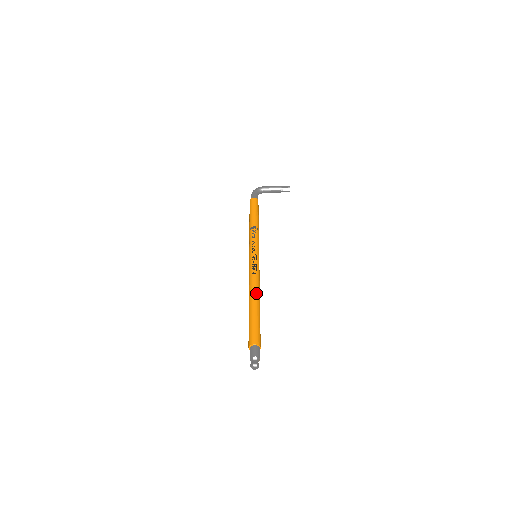
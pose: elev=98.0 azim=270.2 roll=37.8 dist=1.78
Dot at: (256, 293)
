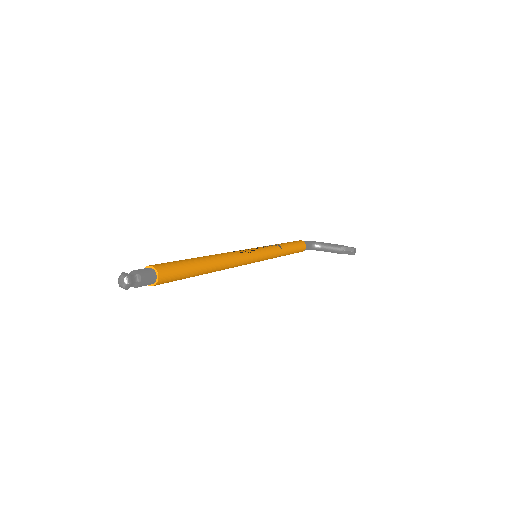
Dot at: (216, 256)
